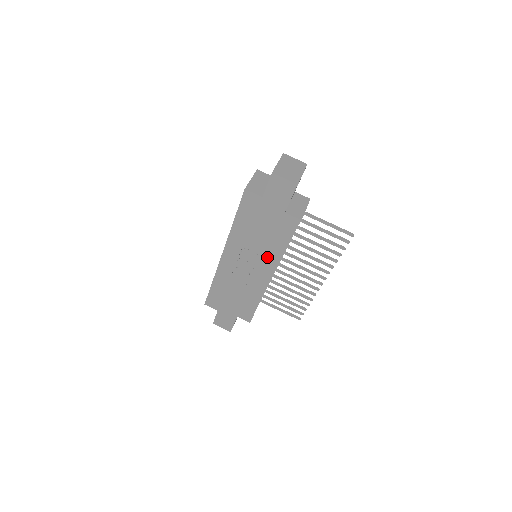
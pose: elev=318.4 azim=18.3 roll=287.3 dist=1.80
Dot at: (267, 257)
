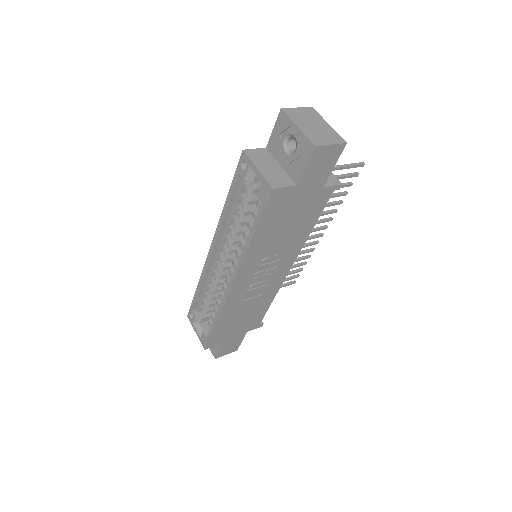
Dot at: (292, 250)
